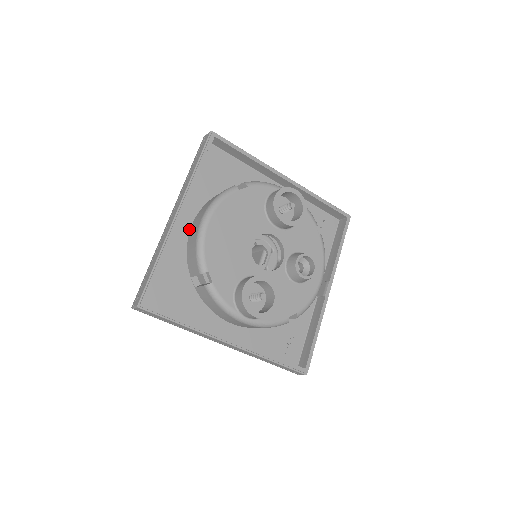
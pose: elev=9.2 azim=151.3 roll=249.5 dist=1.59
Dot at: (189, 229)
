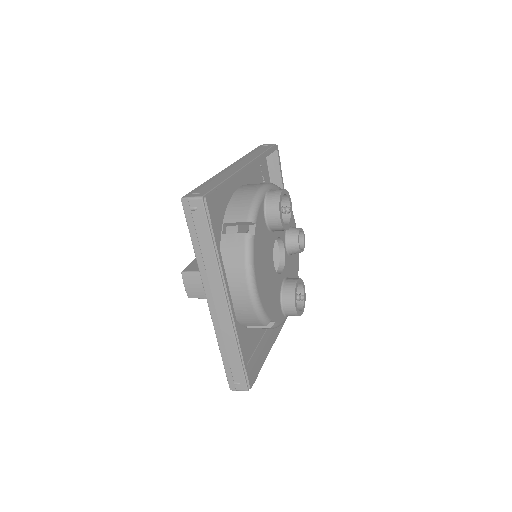
Dot at: occluded
